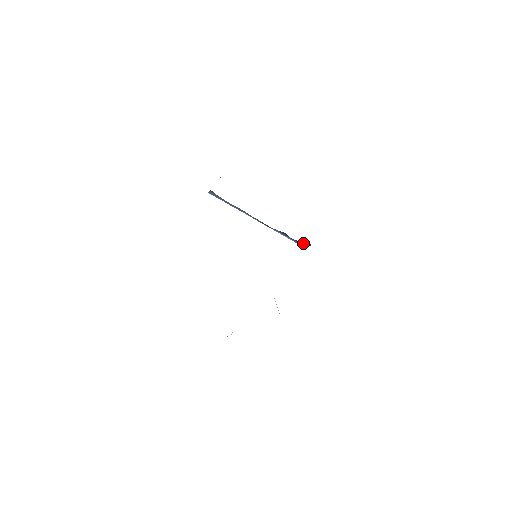
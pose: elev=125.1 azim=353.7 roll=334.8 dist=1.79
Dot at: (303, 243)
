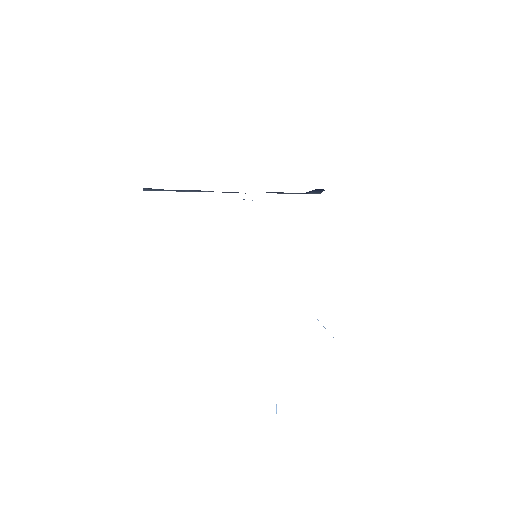
Dot at: (312, 191)
